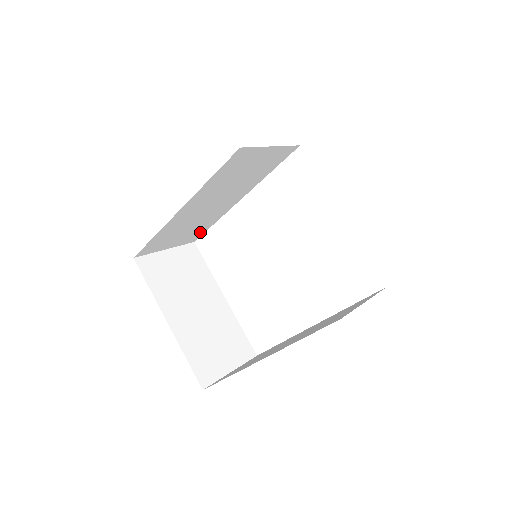
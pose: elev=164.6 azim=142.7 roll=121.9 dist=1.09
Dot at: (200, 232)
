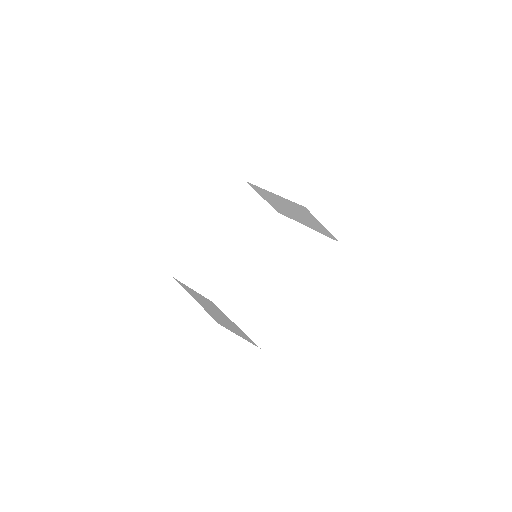
Dot at: (217, 286)
